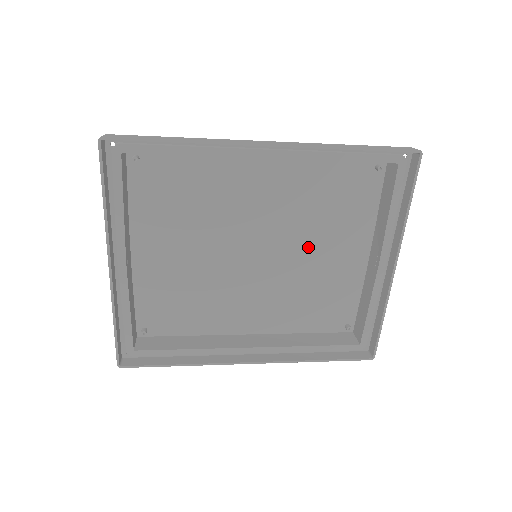
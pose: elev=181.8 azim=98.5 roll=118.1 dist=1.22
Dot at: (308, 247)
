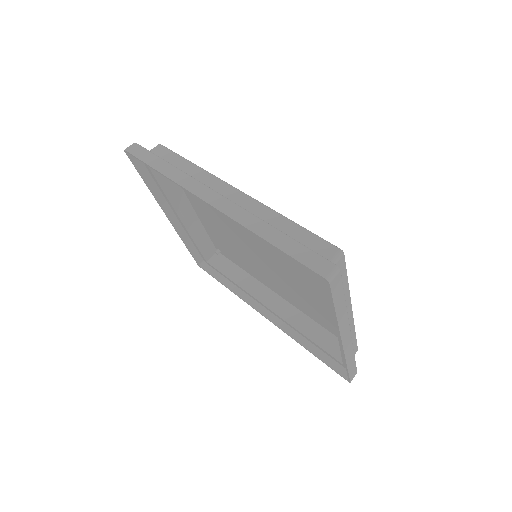
Dot at: (296, 272)
